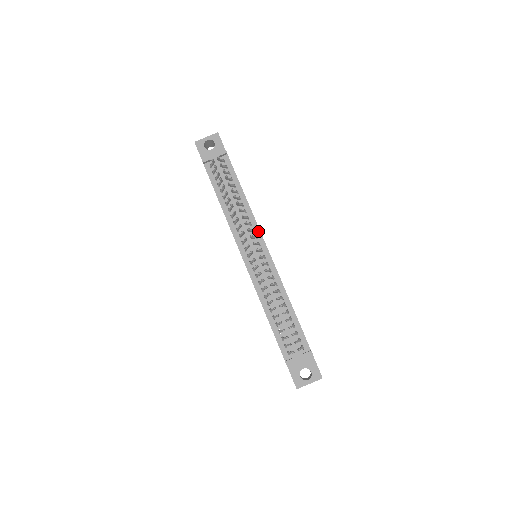
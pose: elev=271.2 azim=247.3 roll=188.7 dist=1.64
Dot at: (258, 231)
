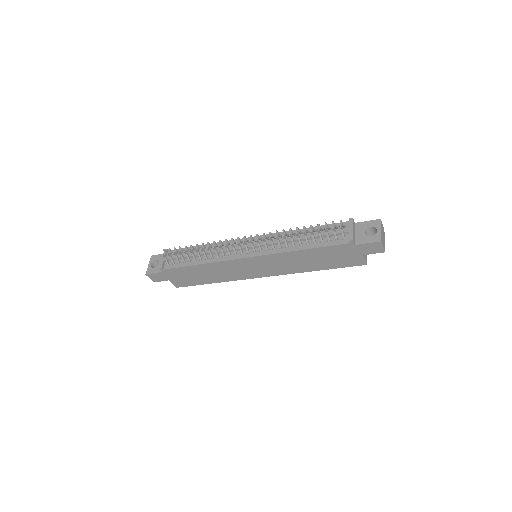
Dot at: (235, 241)
